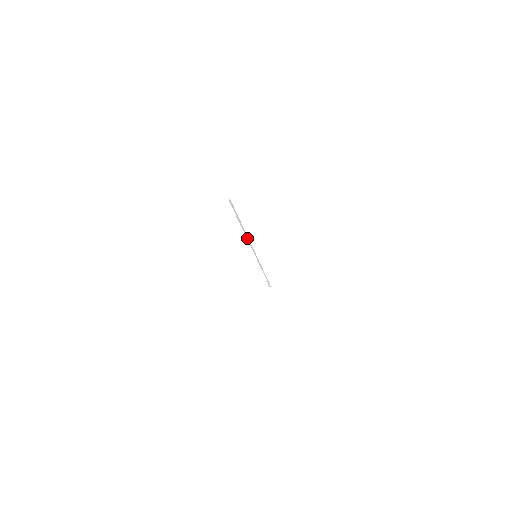
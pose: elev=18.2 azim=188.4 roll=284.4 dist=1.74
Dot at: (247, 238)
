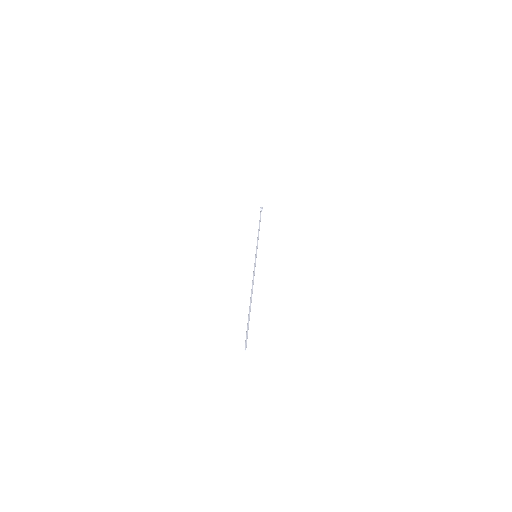
Dot at: (252, 286)
